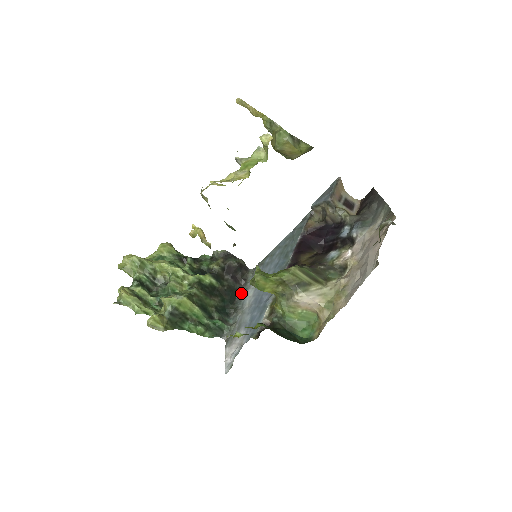
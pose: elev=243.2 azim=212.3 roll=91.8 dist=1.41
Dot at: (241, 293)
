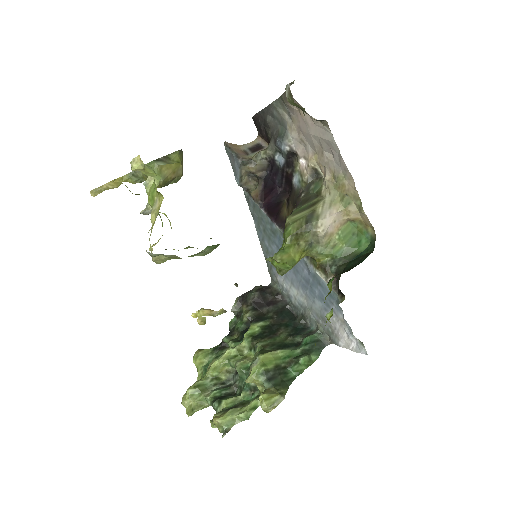
Dot at: (289, 304)
